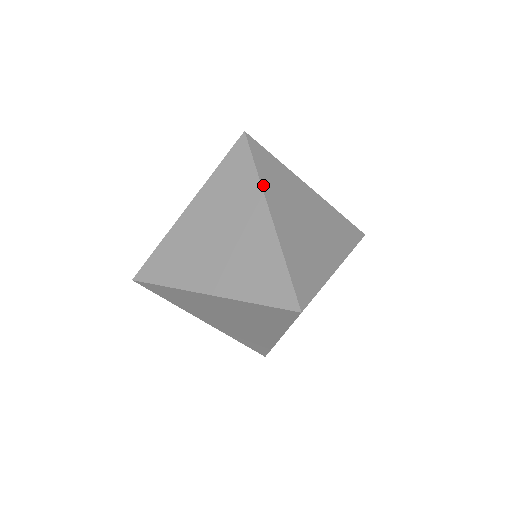
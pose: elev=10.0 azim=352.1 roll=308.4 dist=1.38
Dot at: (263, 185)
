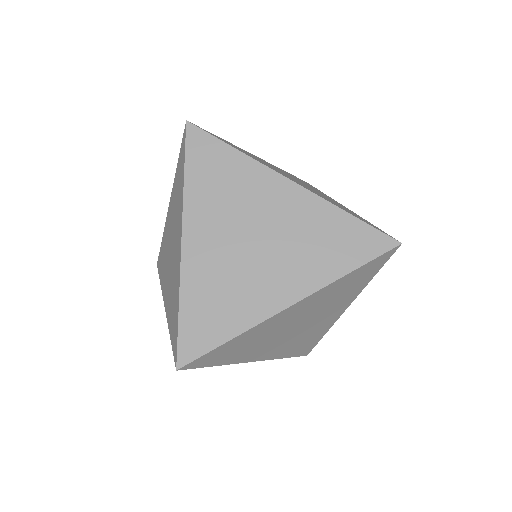
Dot at: (186, 199)
